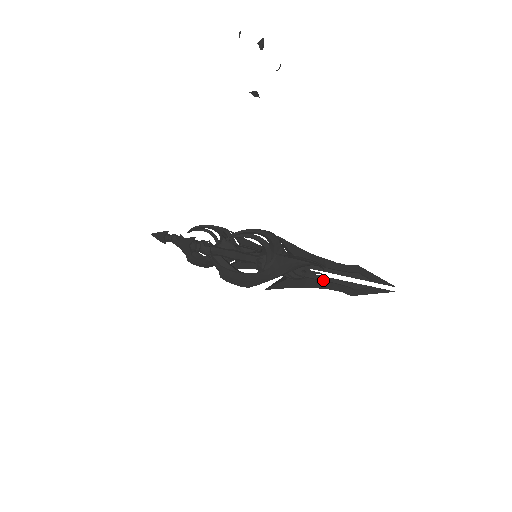
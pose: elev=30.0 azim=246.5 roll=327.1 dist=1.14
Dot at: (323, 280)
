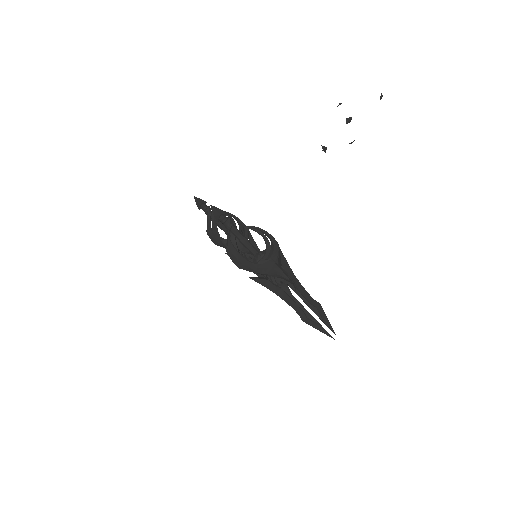
Dot at: (291, 297)
